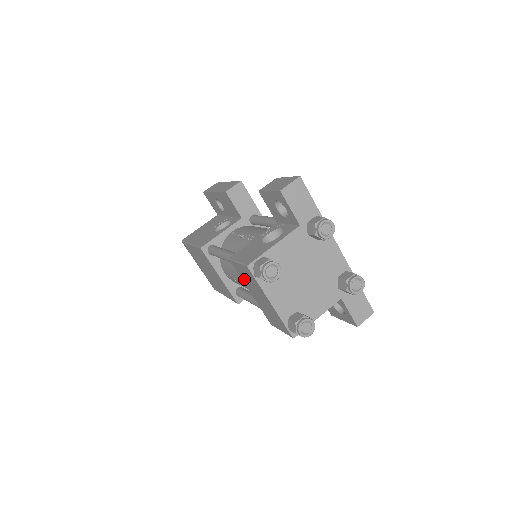
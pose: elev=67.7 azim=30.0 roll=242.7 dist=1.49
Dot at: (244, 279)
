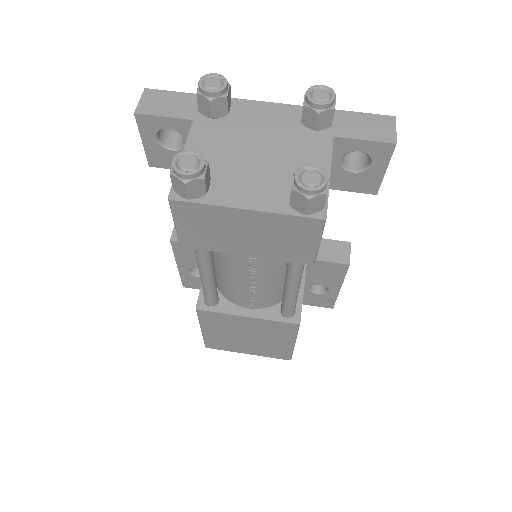
Dot at: (213, 243)
